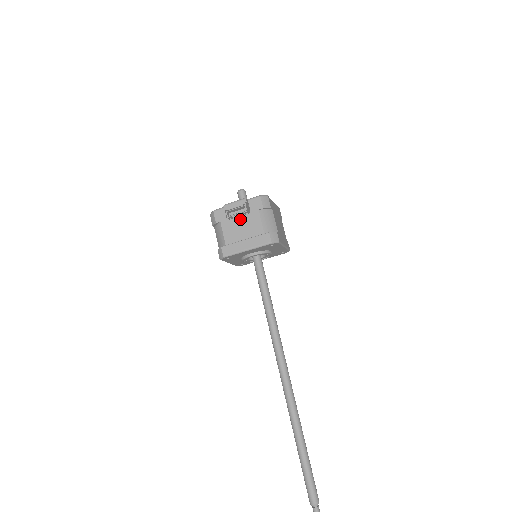
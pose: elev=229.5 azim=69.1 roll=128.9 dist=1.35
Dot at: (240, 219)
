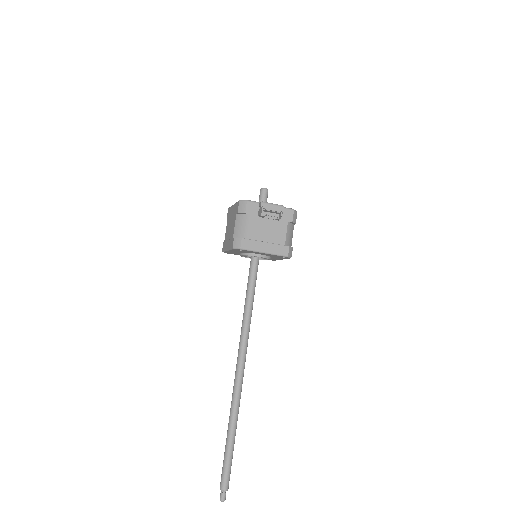
Dot at: (269, 221)
